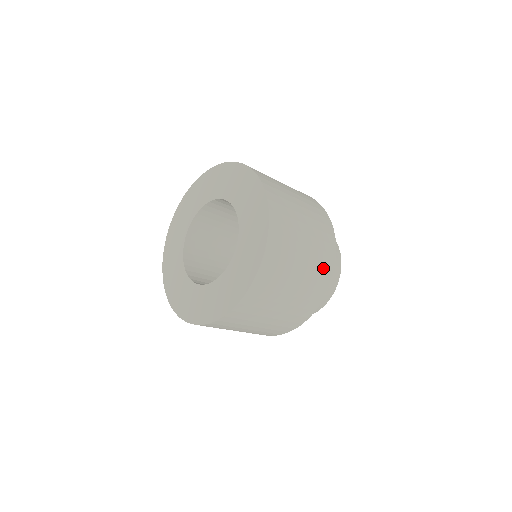
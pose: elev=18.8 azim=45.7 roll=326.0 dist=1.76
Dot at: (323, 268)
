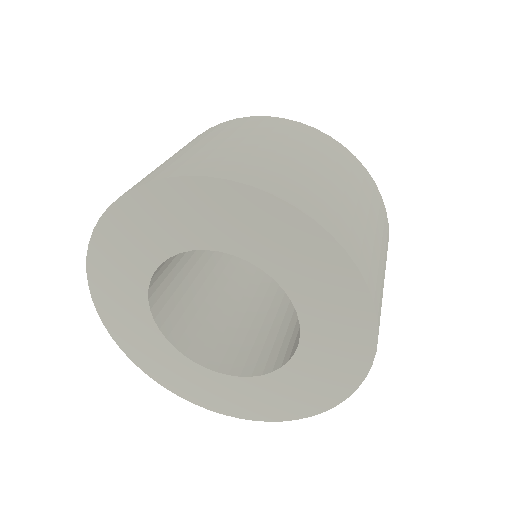
Dot at: occluded
